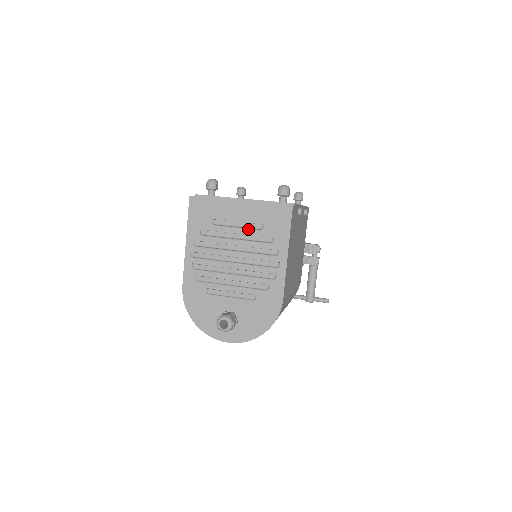
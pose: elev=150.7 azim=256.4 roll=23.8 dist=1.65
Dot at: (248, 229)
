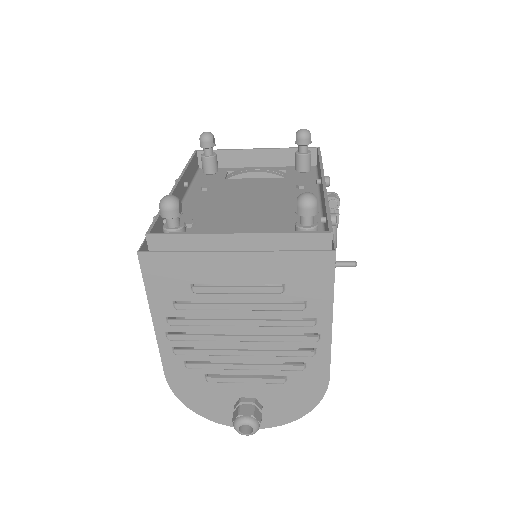
Dot at: (258, 293)
